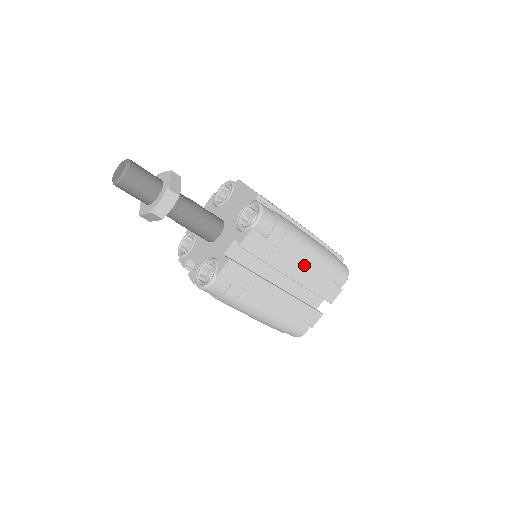
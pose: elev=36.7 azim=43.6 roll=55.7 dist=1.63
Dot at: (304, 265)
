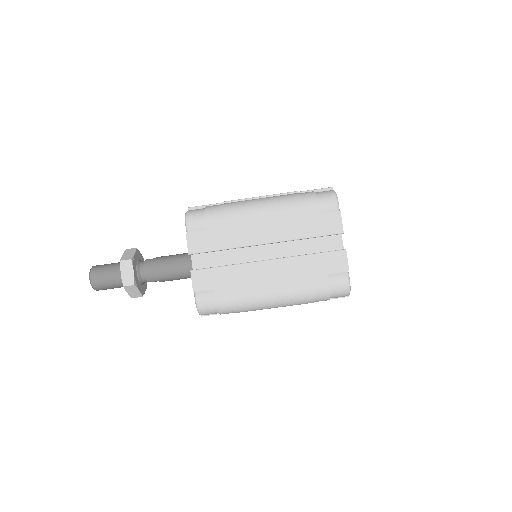
Dot at: (268, 223)
